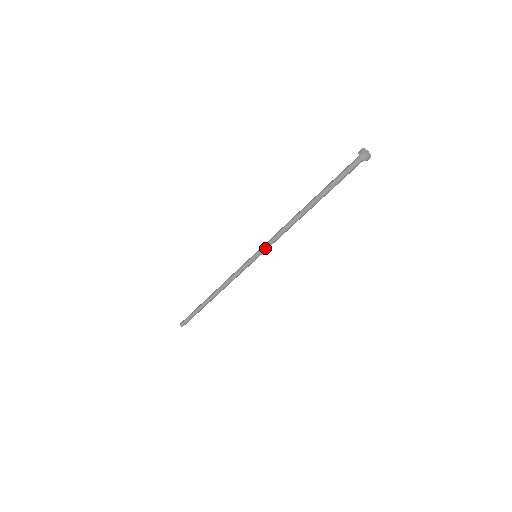
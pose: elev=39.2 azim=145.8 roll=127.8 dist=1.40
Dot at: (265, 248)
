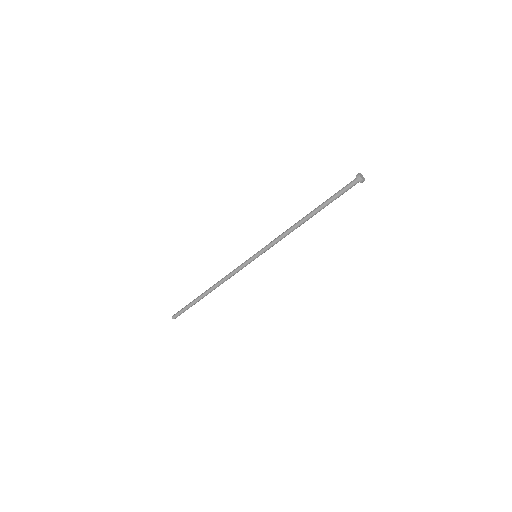
Dot at: (265, 247)
